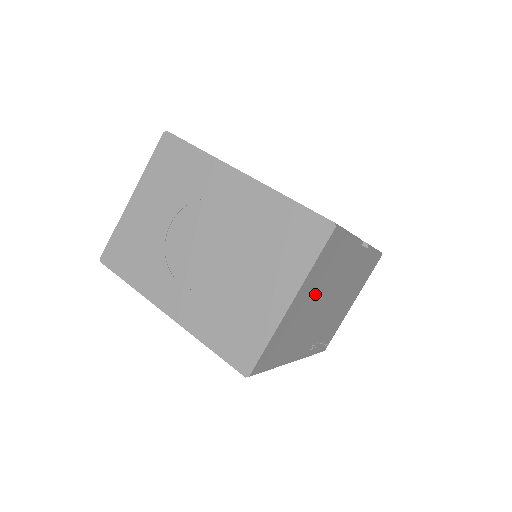
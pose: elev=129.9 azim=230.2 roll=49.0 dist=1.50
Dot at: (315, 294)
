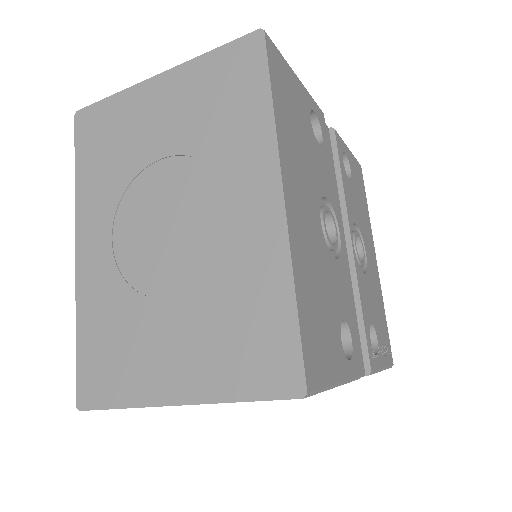
Dot at: occluded
